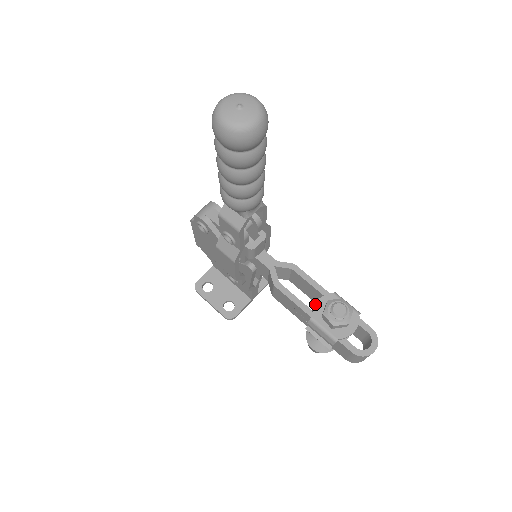
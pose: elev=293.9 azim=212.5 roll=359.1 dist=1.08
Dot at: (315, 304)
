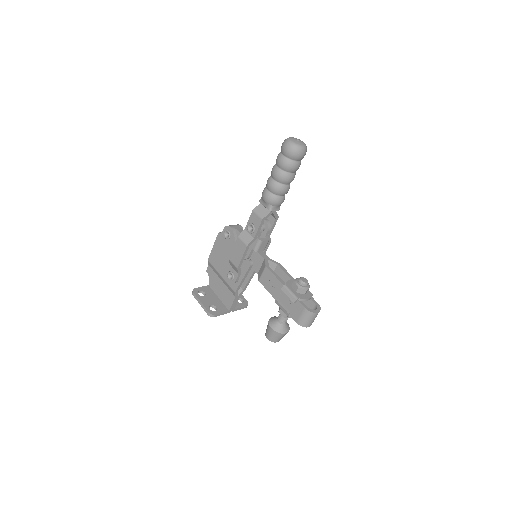
Dot at: (288, 280)
